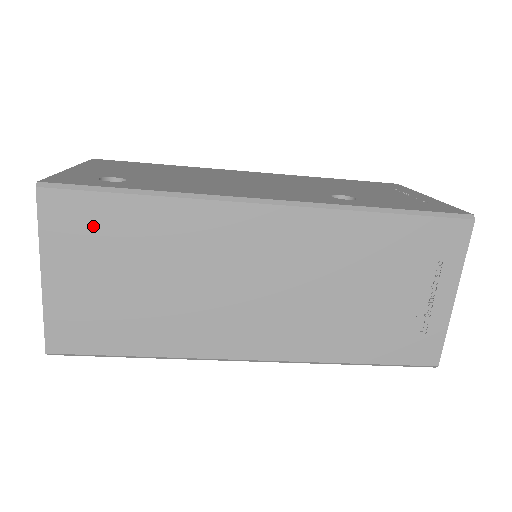
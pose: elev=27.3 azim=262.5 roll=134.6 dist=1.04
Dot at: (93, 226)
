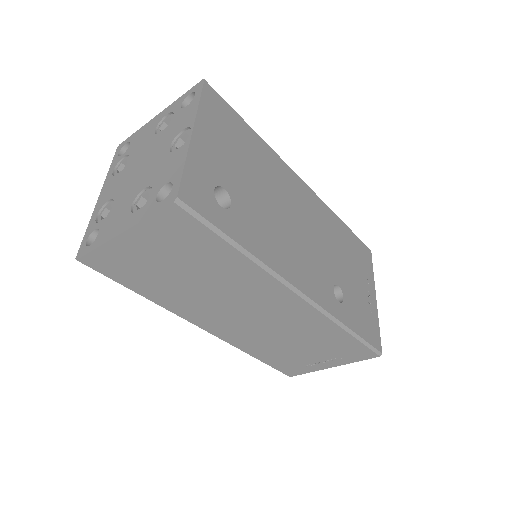
Dot at: (187, 240)
